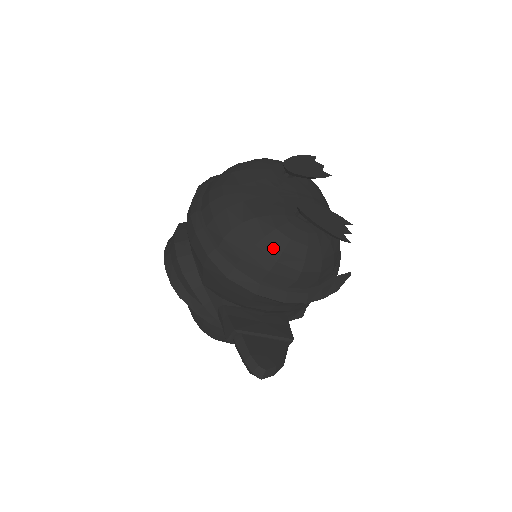
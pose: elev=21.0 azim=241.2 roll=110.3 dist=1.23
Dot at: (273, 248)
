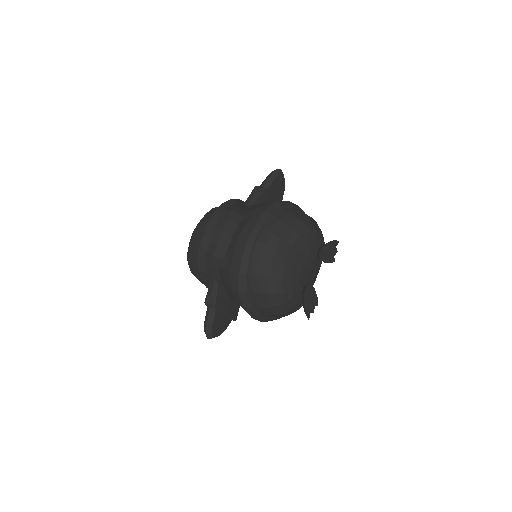
Dot at: (274, 302)
